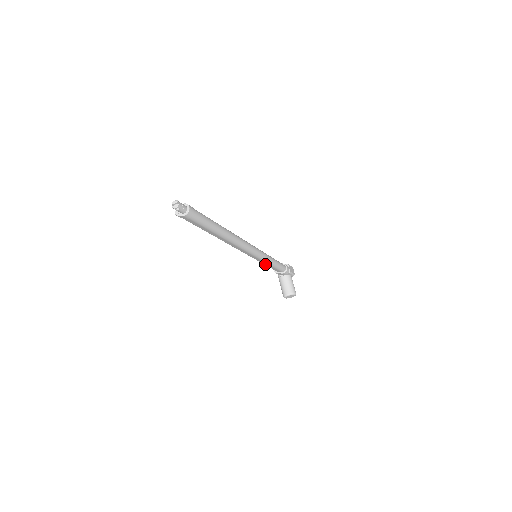
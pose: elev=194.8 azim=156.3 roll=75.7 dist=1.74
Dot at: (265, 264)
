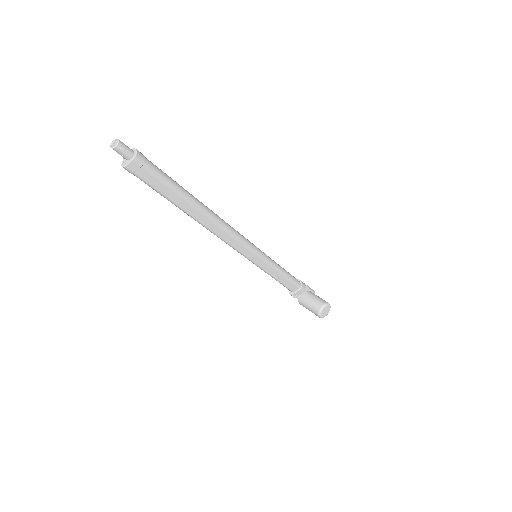
Dot at: (273, 275)
